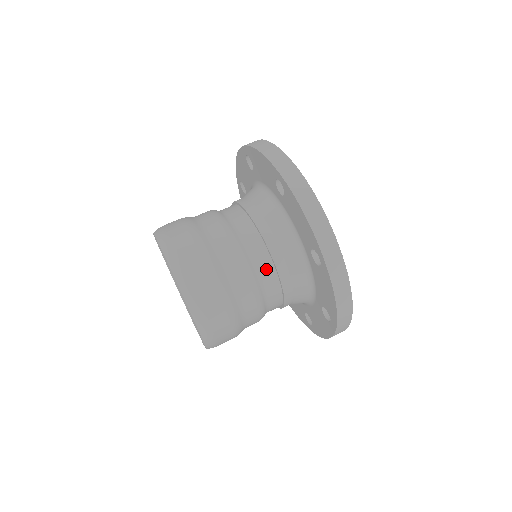
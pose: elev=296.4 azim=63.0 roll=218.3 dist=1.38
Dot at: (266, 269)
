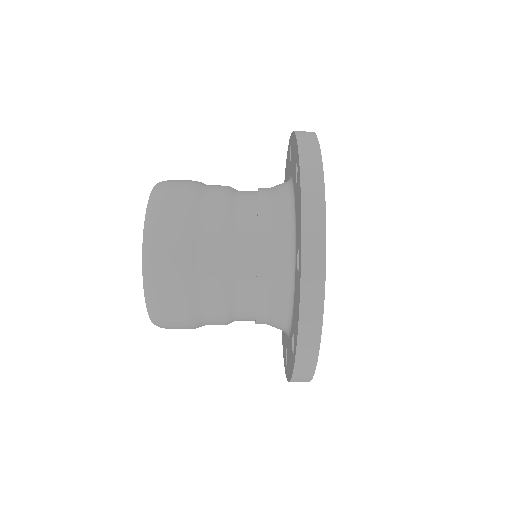
Dot at: occluded
